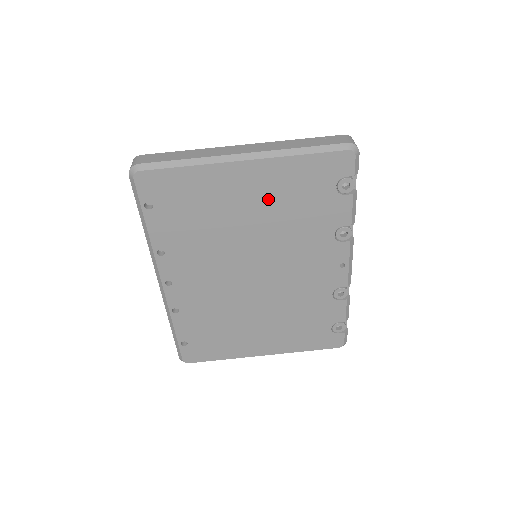
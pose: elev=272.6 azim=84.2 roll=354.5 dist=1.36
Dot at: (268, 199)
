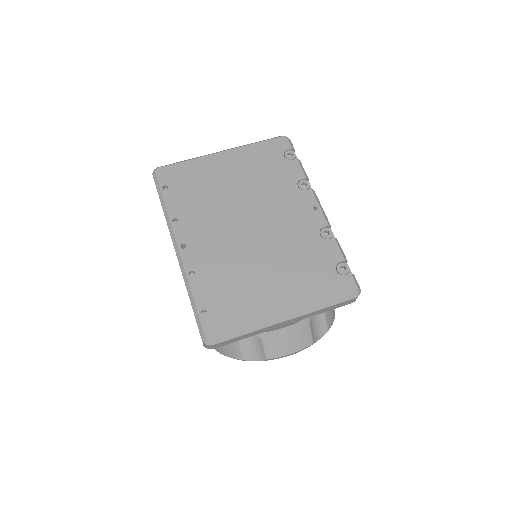
Dot at: (243, 171)
